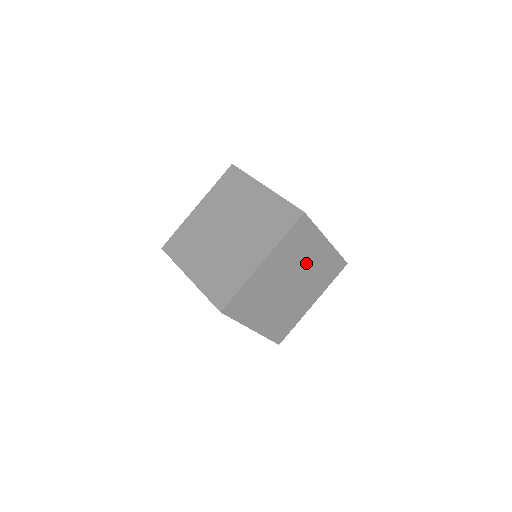
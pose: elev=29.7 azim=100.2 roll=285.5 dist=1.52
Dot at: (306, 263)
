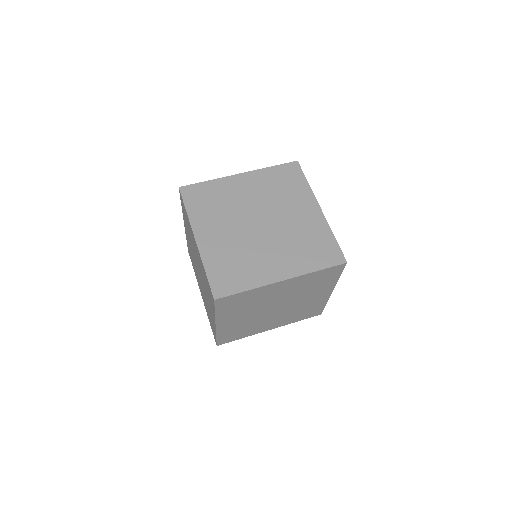
Dot at: (303, 298)
